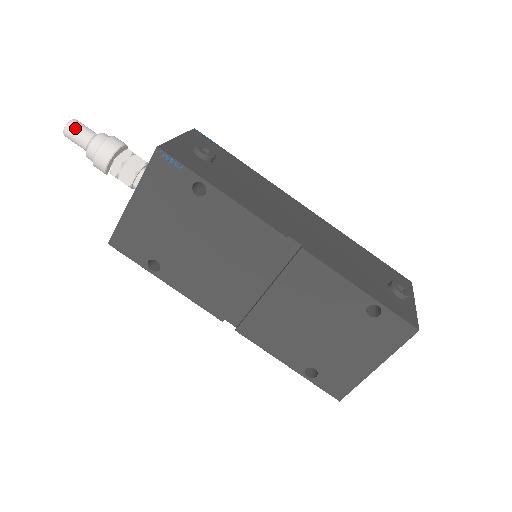
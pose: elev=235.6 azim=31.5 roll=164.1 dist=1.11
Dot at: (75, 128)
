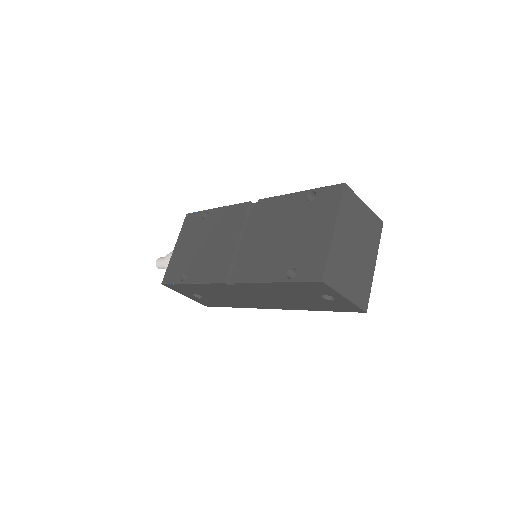
Dot at: (161, 258)
